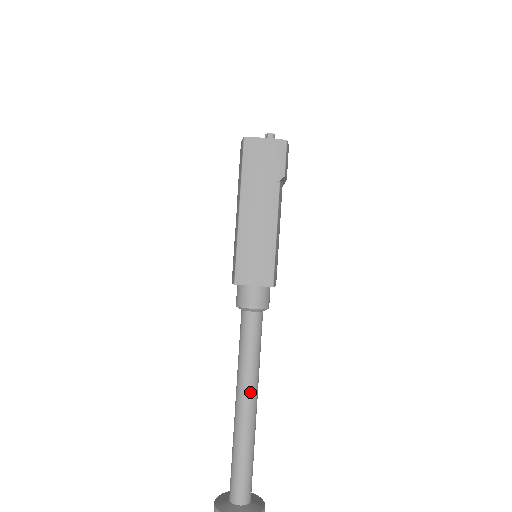
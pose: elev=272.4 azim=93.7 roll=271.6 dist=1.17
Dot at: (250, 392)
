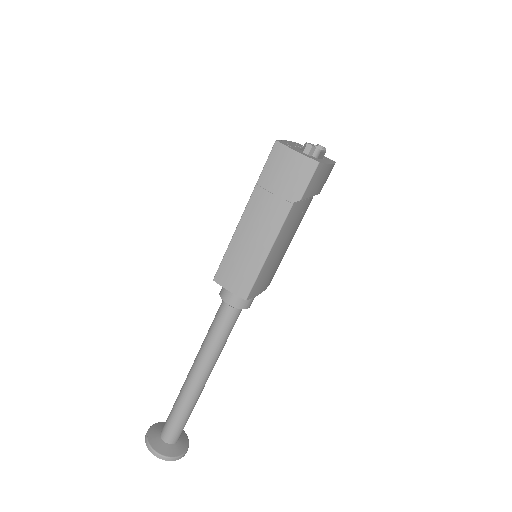
Dot at: (203, 368)
